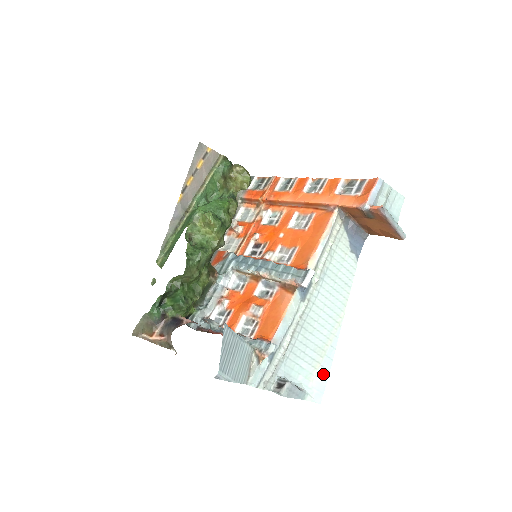
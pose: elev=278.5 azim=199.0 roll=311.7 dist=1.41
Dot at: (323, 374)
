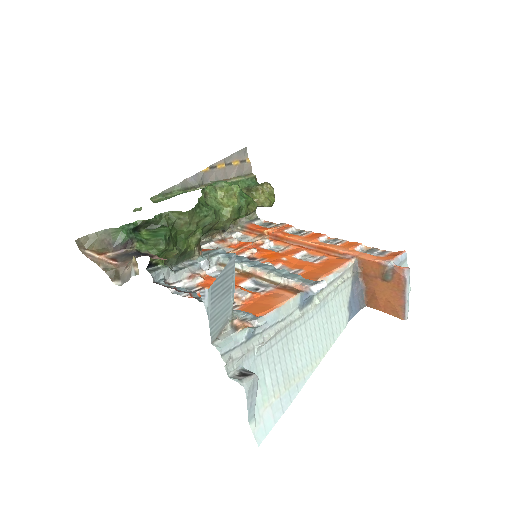
Dot at: (277, 410)
